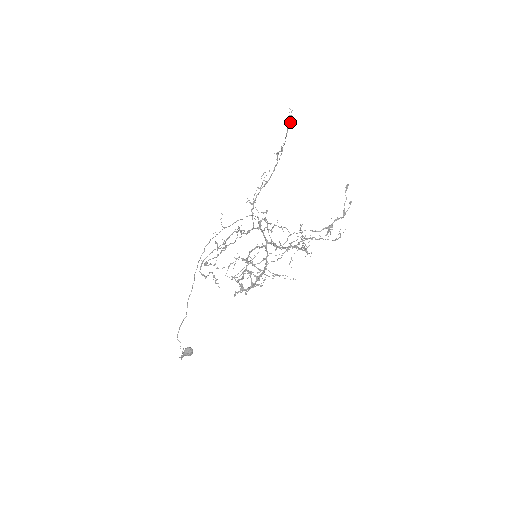
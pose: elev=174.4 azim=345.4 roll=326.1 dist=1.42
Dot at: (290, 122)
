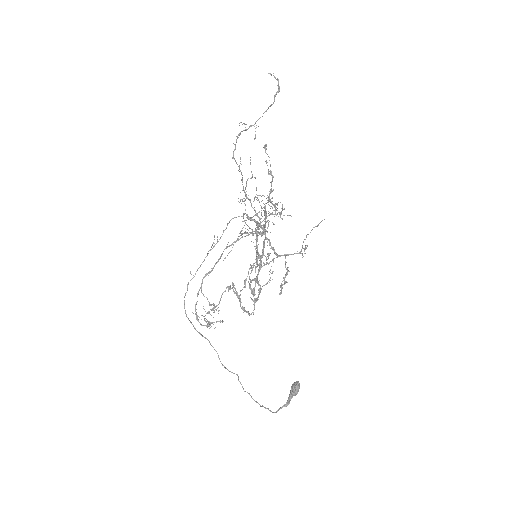
Dot at: (279, 87)
